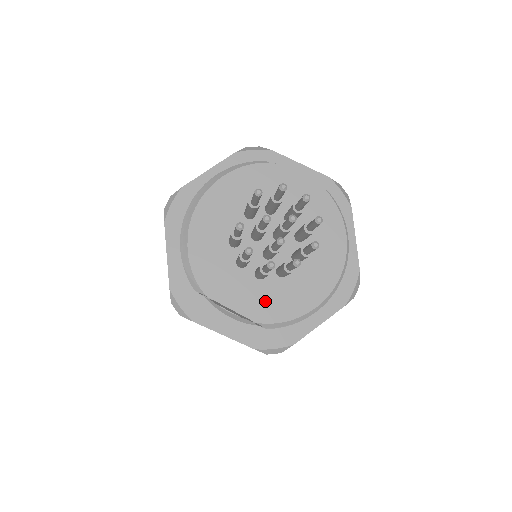
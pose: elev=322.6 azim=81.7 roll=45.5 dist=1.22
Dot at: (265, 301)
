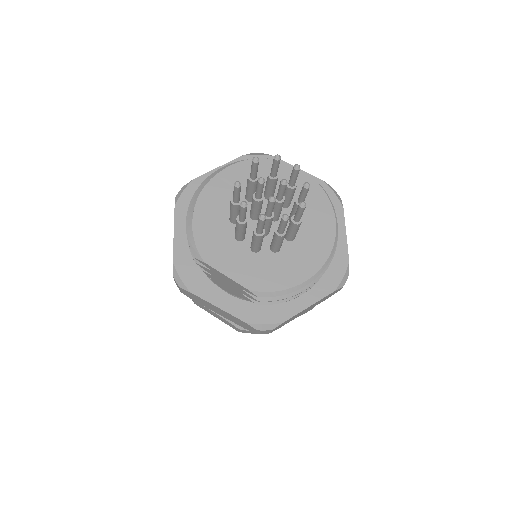
Dot at: (258, 271)
